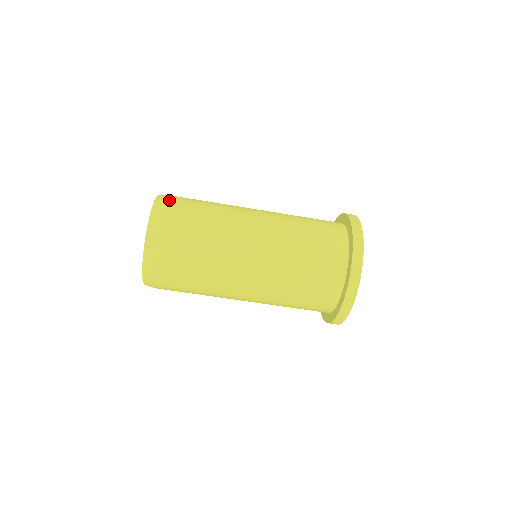
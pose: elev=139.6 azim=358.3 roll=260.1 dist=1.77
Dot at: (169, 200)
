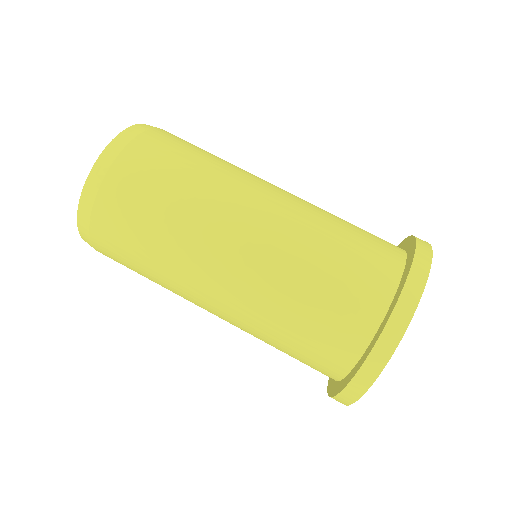
Dot at: (148, 133)
